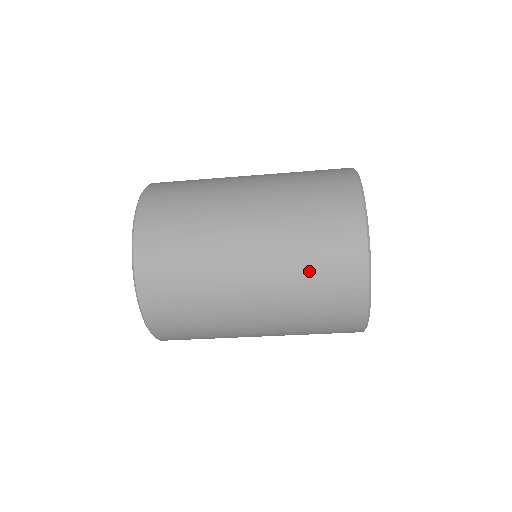
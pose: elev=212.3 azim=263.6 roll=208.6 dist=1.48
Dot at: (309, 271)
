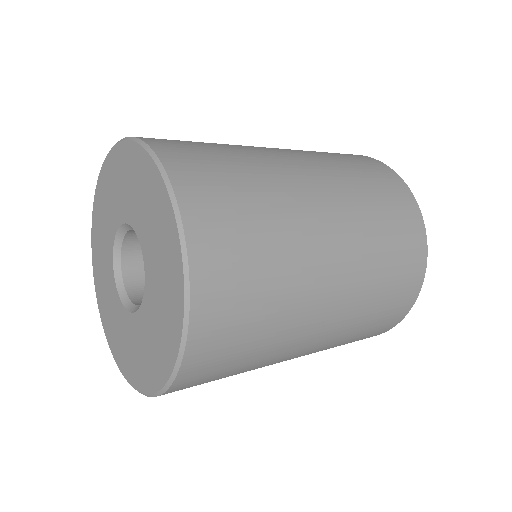
Dot at: (385, 273)
